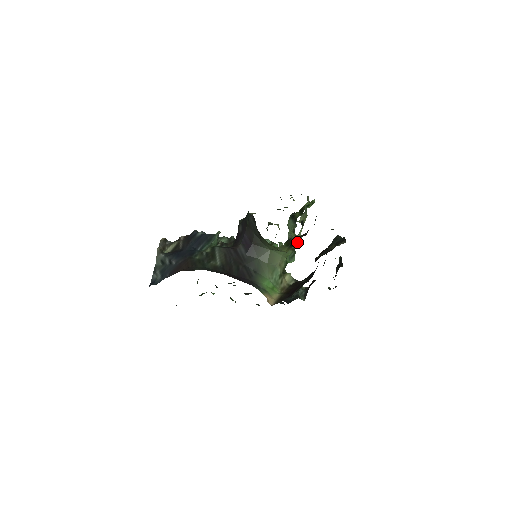
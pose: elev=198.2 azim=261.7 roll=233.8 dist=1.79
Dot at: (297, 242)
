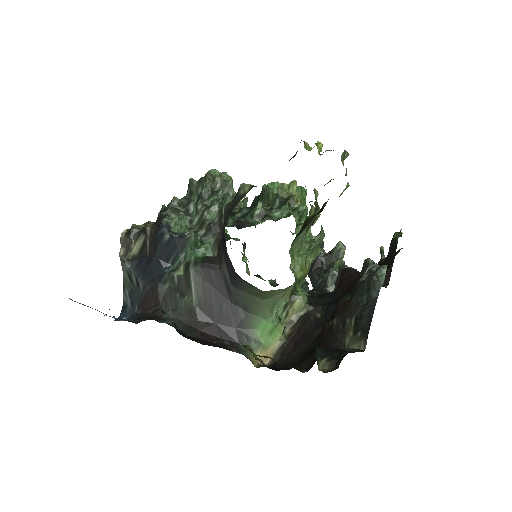
Dot at: (309, 268)
